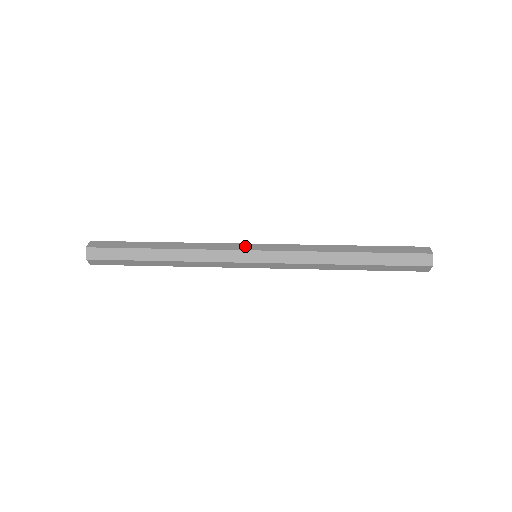
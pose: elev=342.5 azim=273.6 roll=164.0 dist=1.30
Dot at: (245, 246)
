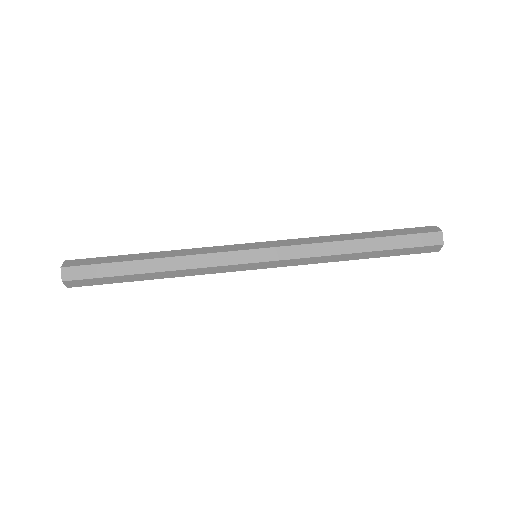
Dot at: (244, 256)
